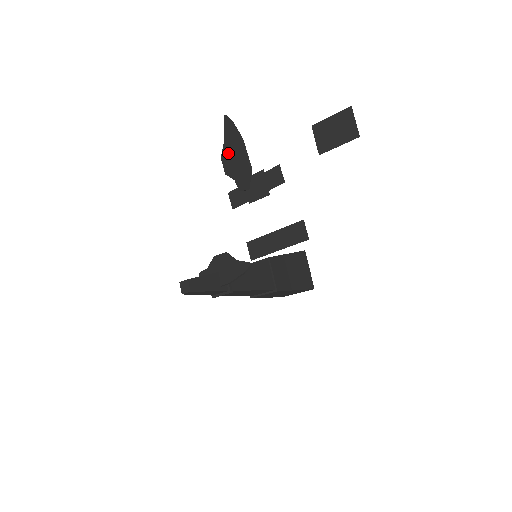
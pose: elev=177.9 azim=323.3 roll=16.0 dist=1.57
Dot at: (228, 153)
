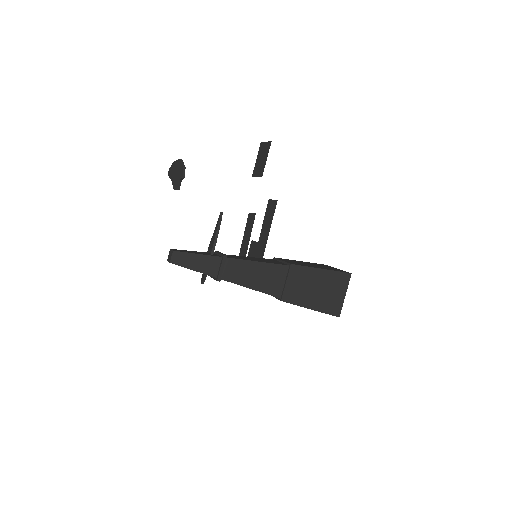
Dot at: (174, 180)
